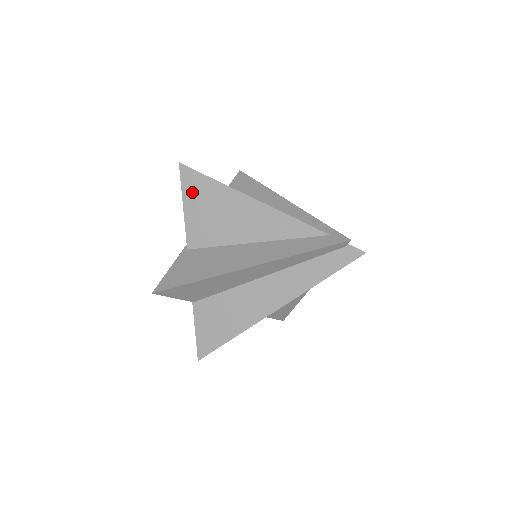
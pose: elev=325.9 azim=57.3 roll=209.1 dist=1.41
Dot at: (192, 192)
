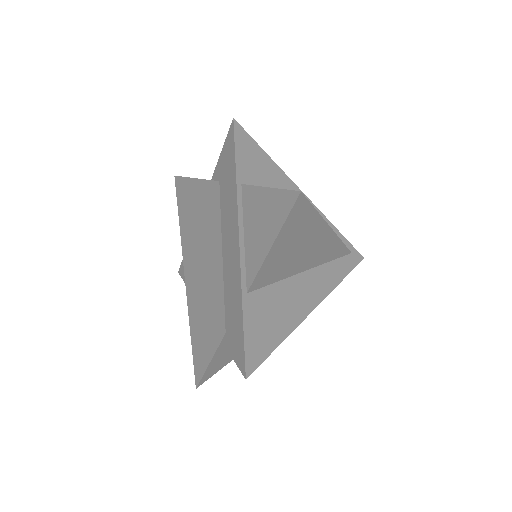
Dot at: (291, 229)
